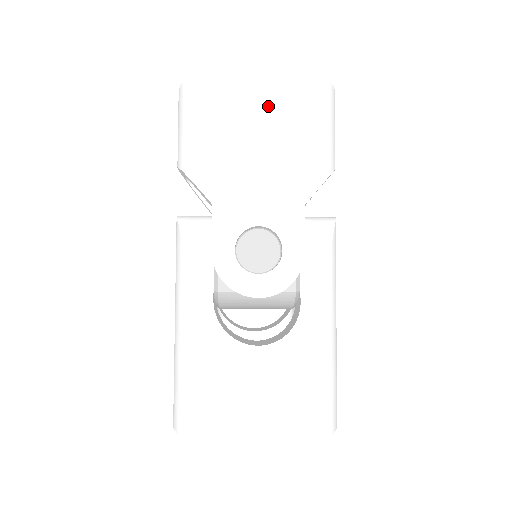
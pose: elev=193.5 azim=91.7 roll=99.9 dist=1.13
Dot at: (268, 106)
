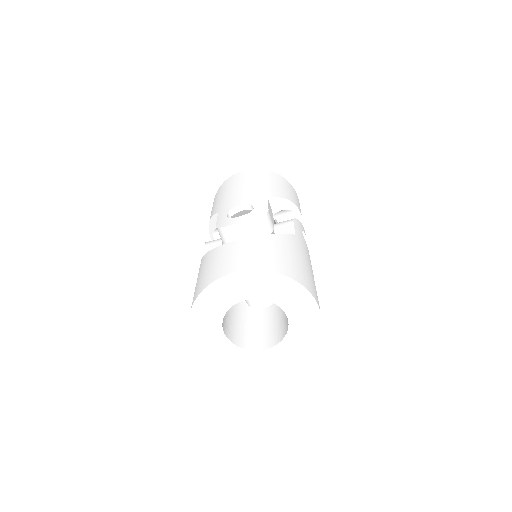
Dot at: (247, 178)
